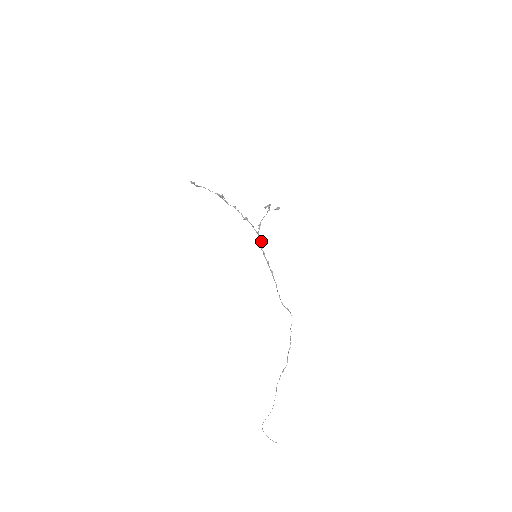
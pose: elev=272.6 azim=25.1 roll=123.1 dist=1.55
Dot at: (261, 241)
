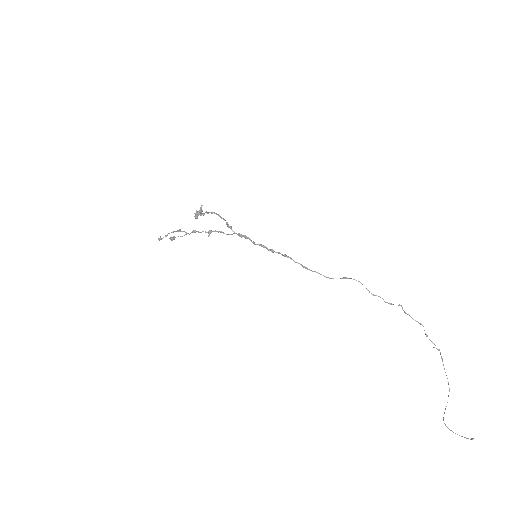
Dot at: occluded
